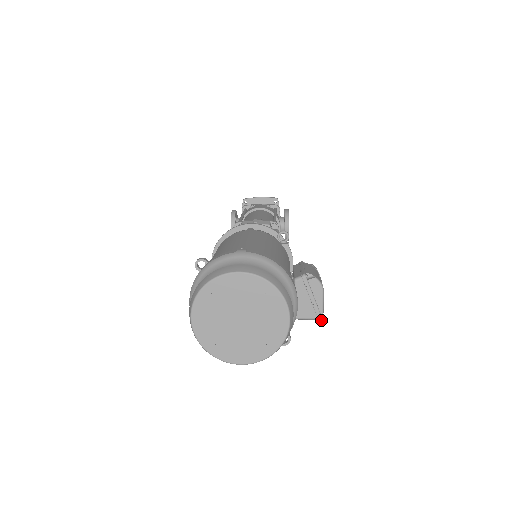
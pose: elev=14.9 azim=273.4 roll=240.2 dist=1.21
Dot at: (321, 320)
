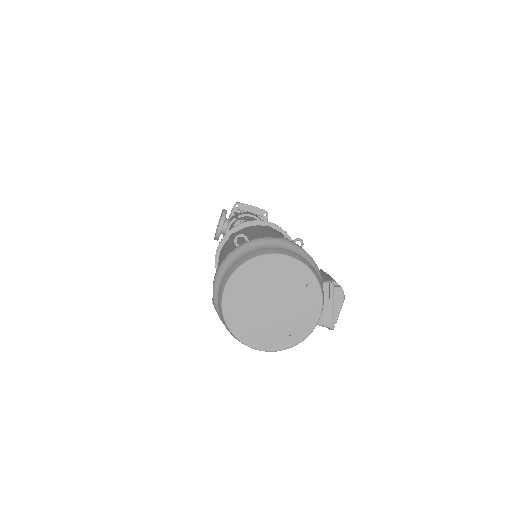
Dot at: (332, 329)
